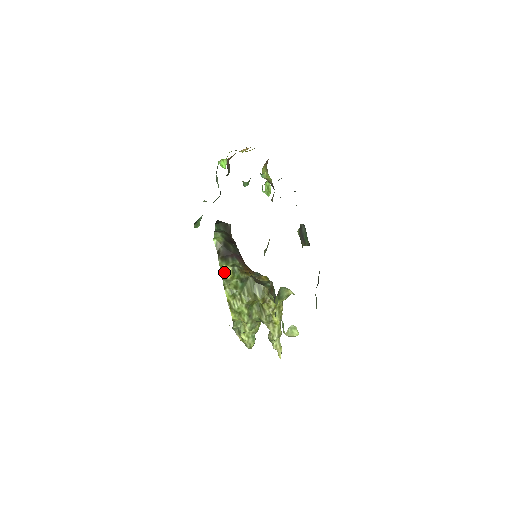
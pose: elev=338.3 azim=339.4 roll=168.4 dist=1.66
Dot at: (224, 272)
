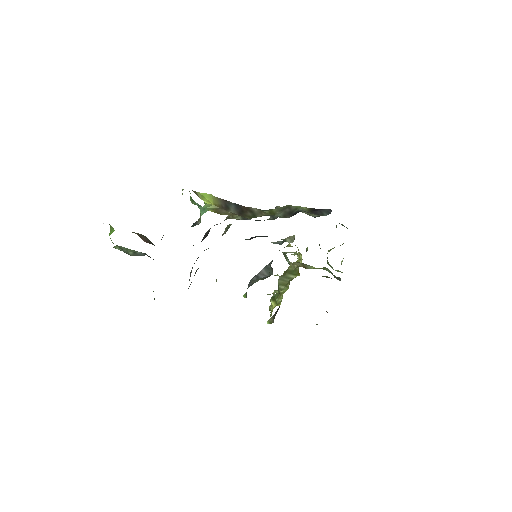
Dot at: occluded
